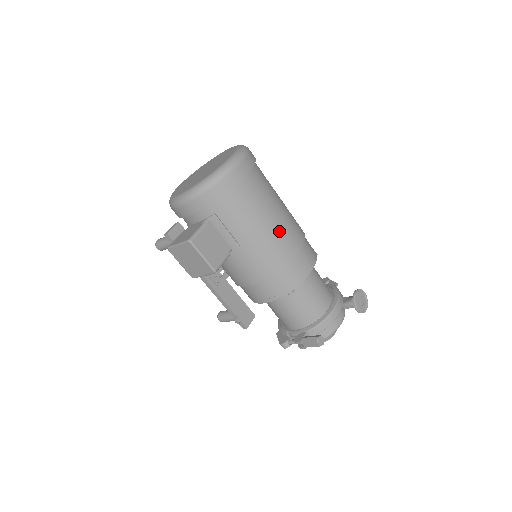
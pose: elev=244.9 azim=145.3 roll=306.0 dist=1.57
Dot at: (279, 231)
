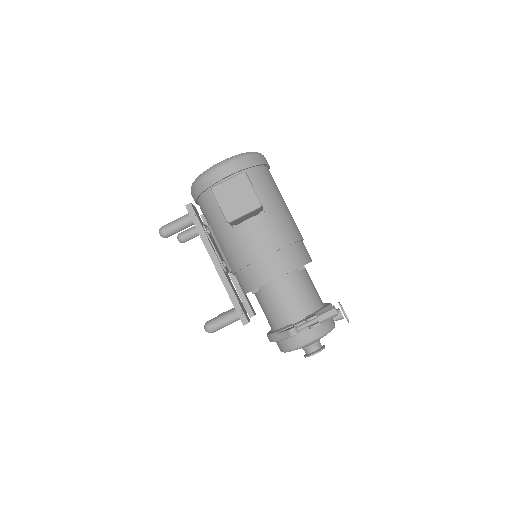
Dot at: (291, 215)
